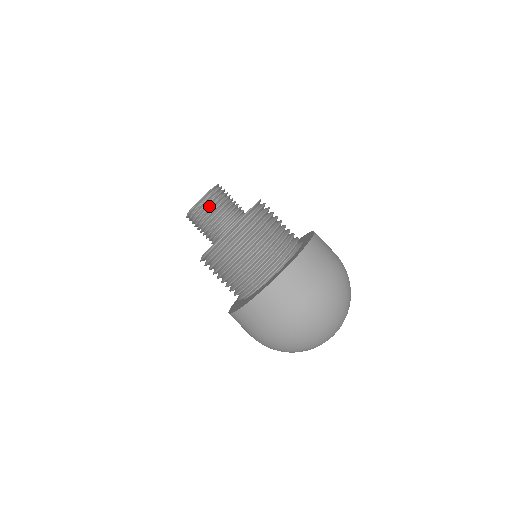
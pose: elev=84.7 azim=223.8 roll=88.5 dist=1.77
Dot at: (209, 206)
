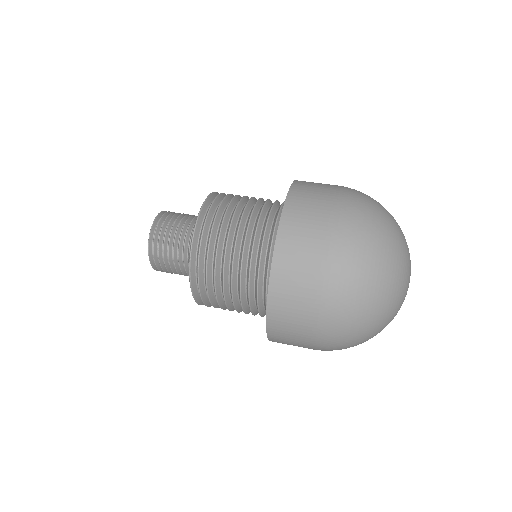
Dot at: (163, 238)
